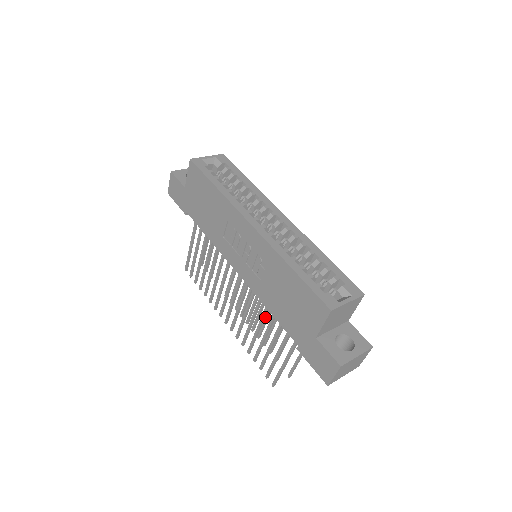
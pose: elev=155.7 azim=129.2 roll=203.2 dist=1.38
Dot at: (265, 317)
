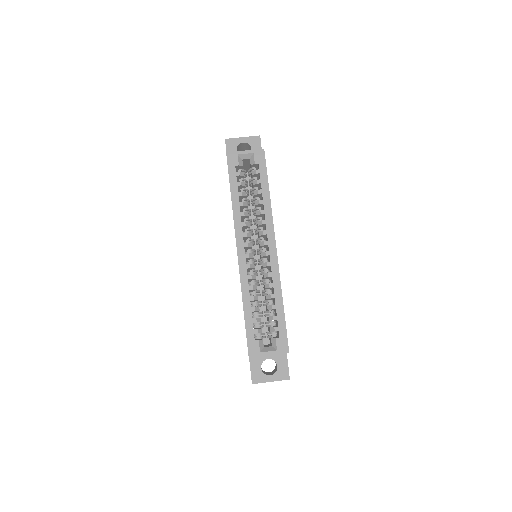
Dot at: occluded
